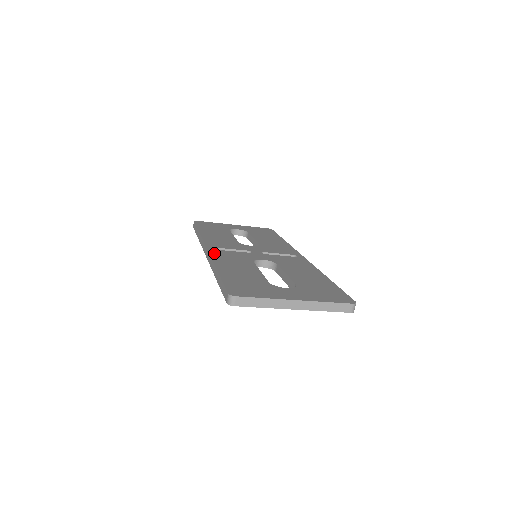
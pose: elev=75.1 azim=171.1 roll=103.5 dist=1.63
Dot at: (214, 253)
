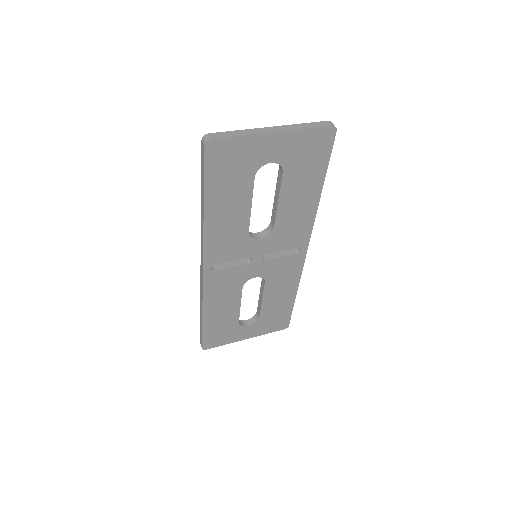
Dot at: occluded
